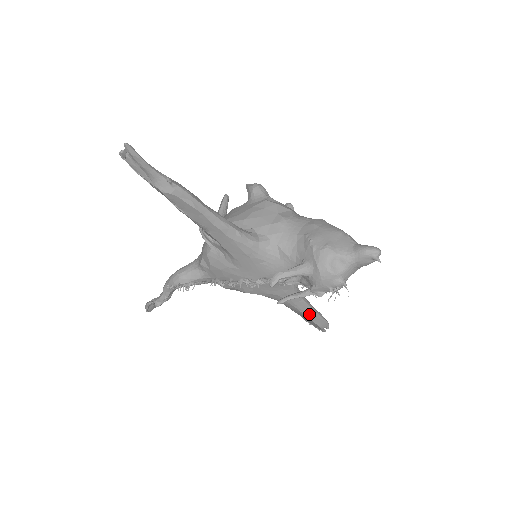
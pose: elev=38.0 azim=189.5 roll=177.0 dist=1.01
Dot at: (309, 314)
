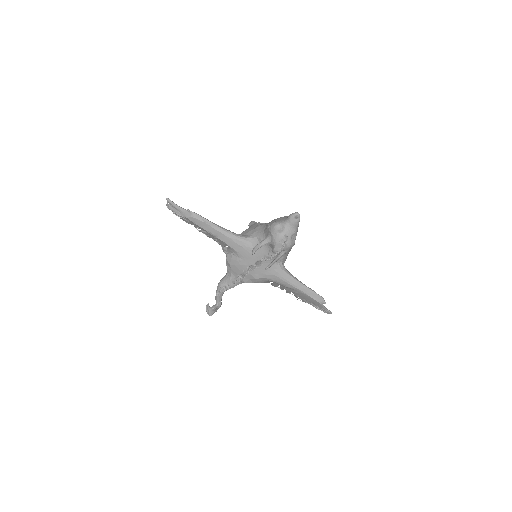
Dot at: (303, 289)
